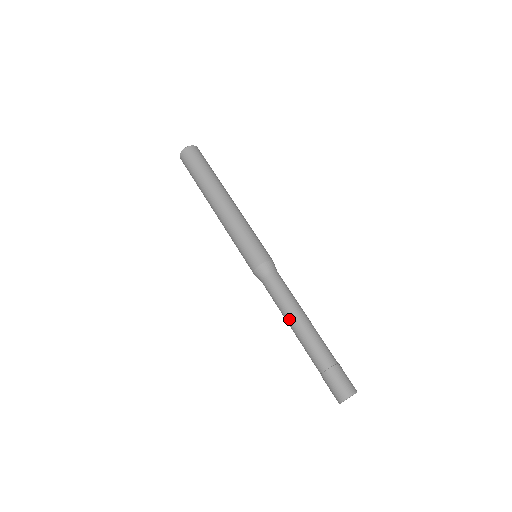
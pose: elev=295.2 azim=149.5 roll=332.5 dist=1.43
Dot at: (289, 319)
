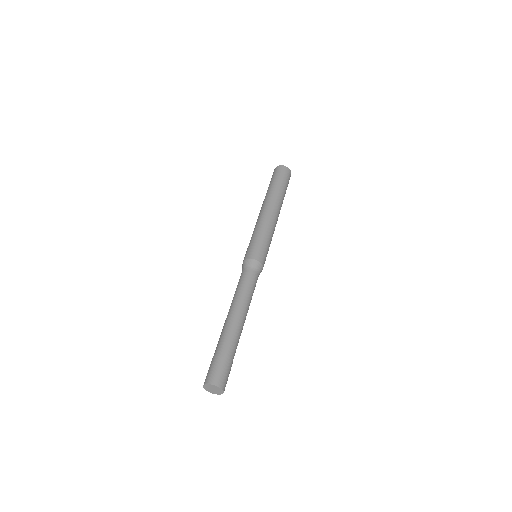
Dot at: (230, 306)
